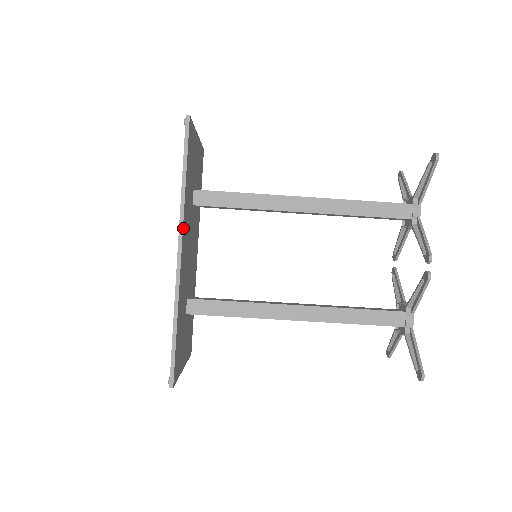
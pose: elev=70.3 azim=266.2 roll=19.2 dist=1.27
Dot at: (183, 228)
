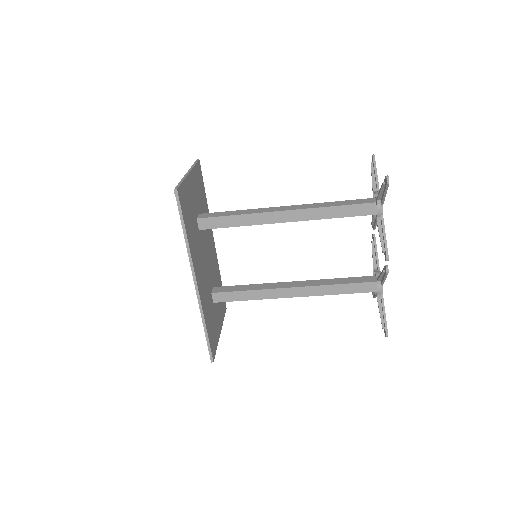
Dot at: (194, 268)
